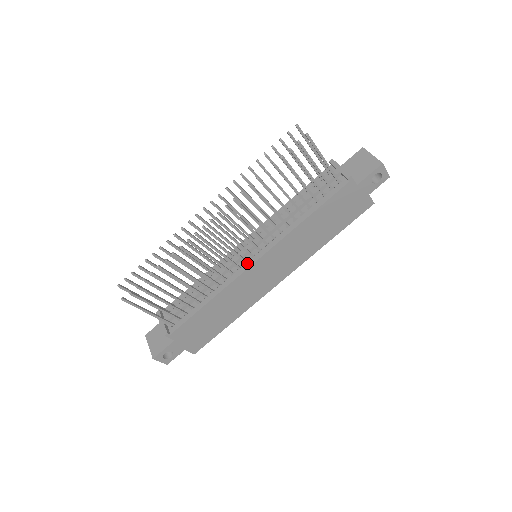
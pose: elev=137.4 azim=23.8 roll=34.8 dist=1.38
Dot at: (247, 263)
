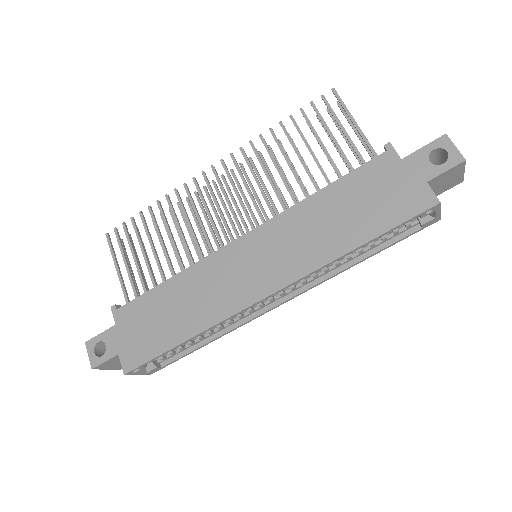
Dot at: occluded
